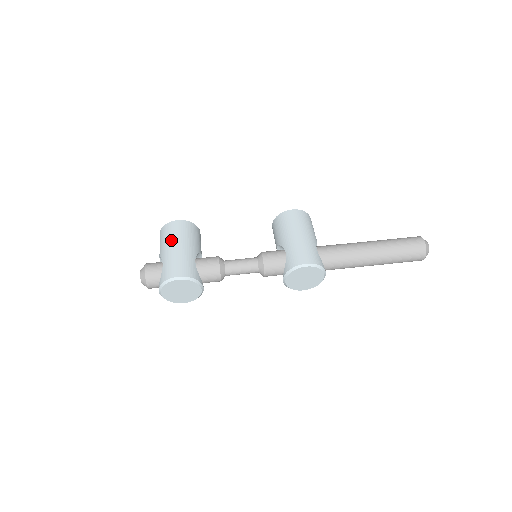
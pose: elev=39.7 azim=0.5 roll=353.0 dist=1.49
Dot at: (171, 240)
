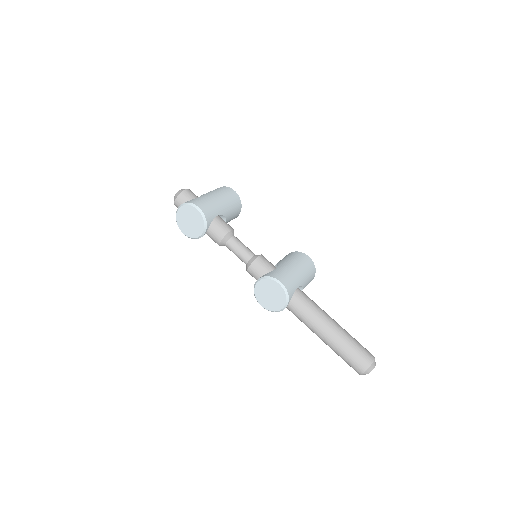
Dot at: (218, 193)
